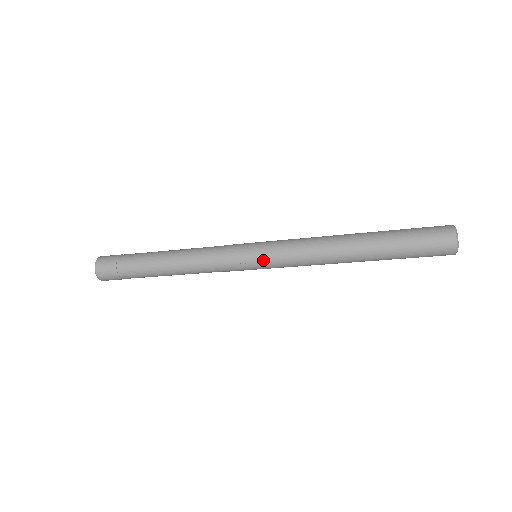
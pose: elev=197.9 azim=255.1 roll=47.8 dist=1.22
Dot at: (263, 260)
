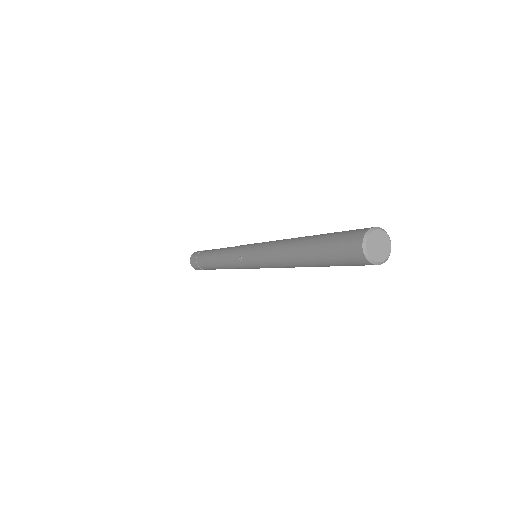
Dot at: (249, 257)
